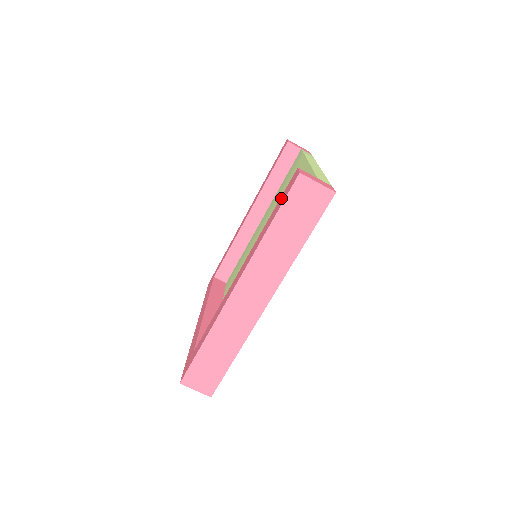
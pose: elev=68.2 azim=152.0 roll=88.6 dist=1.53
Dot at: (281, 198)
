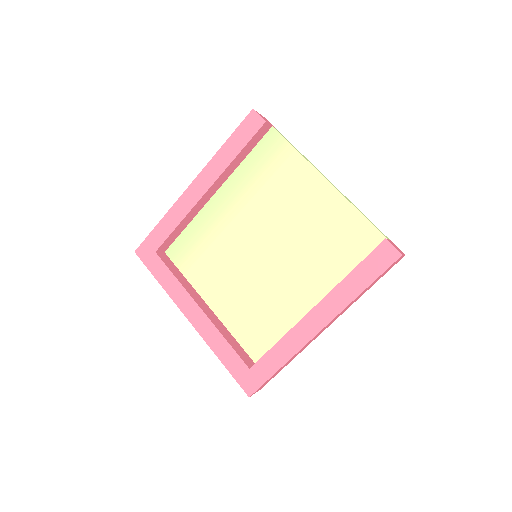
Dot at: (369, 263)
